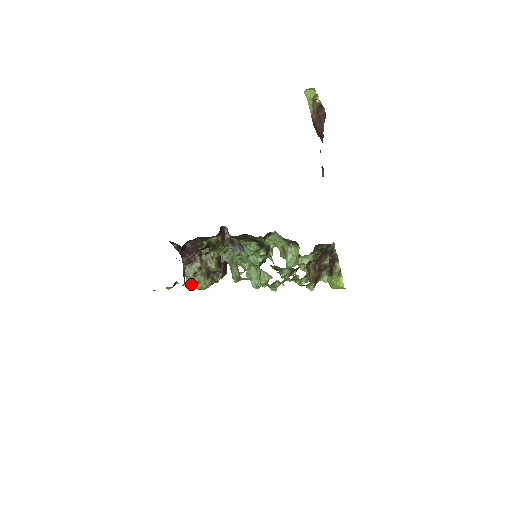
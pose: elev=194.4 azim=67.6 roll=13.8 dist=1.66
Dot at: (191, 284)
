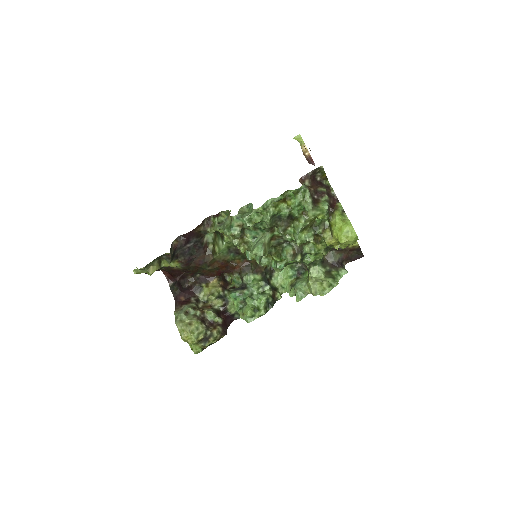
Dot at: (180, 330)
